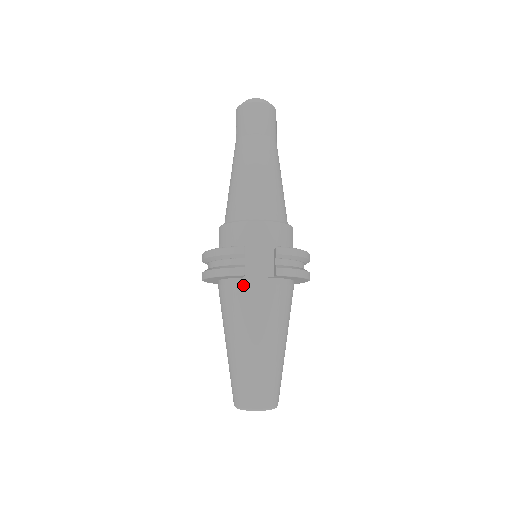
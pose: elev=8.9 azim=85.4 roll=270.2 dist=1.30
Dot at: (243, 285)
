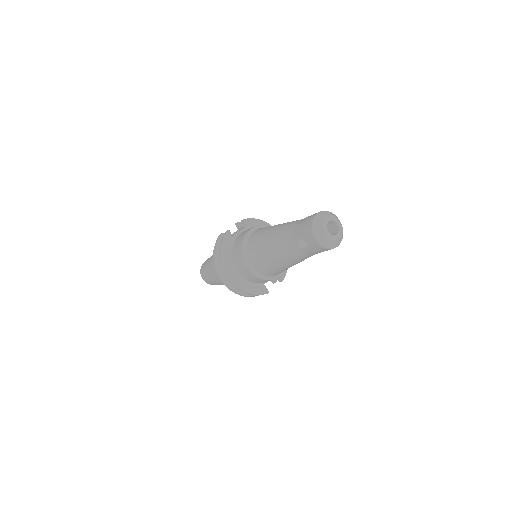
Dot at: occluded
